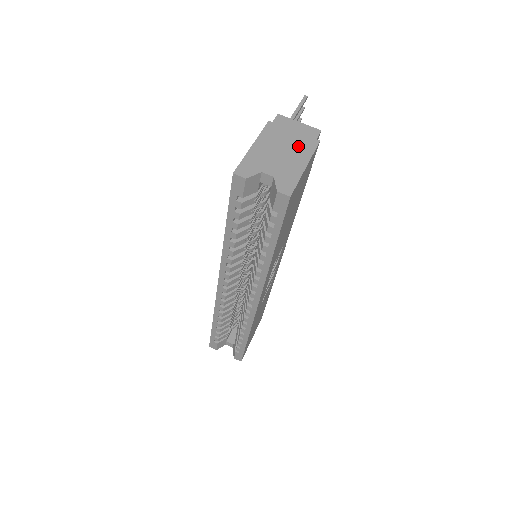
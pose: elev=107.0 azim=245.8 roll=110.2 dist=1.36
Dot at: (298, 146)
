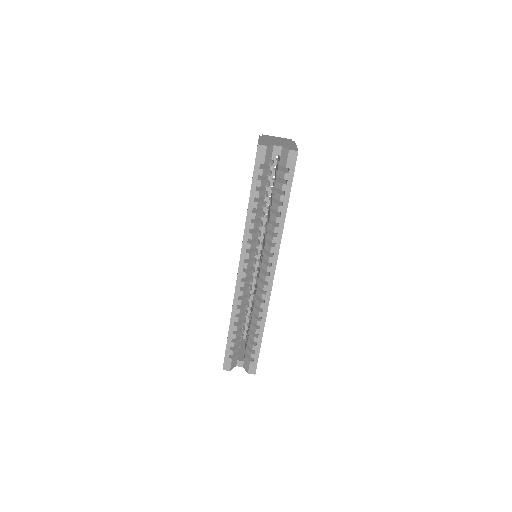
Dot at: (285, 141)
